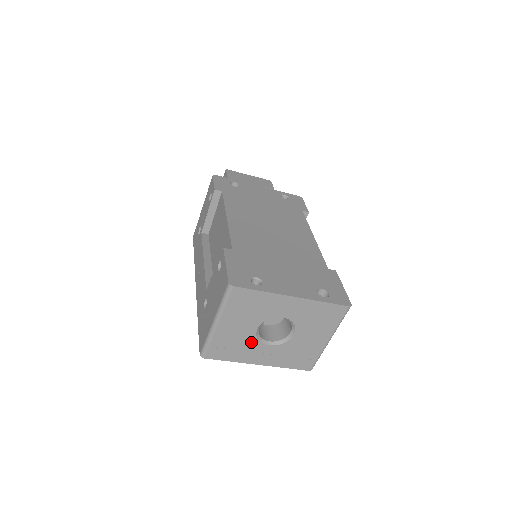
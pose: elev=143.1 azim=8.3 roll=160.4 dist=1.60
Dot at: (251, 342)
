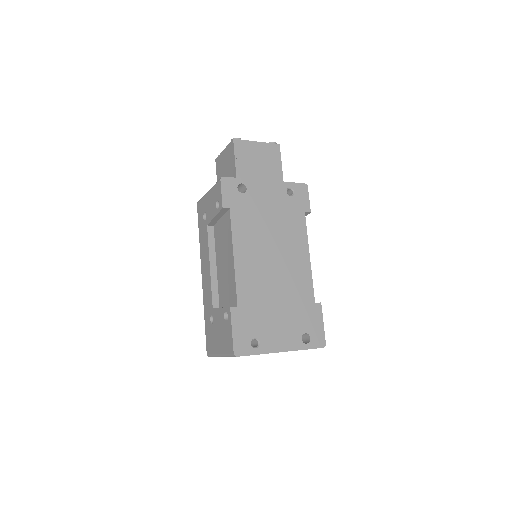
Dot at: occluded
